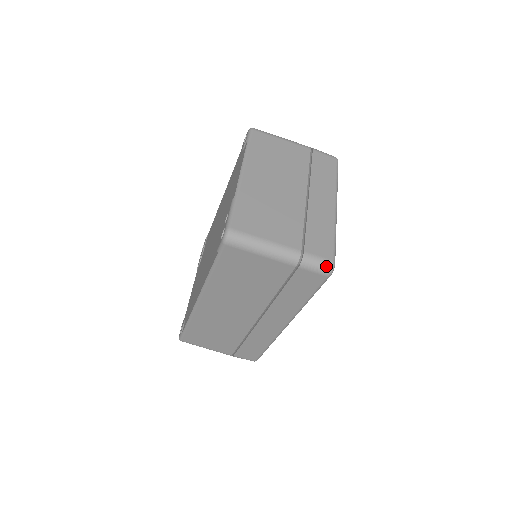
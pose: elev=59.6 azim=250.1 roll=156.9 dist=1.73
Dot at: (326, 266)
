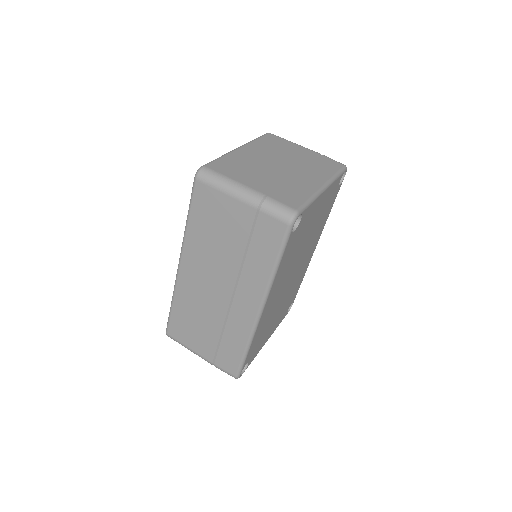
Dot at: (287, 212)
